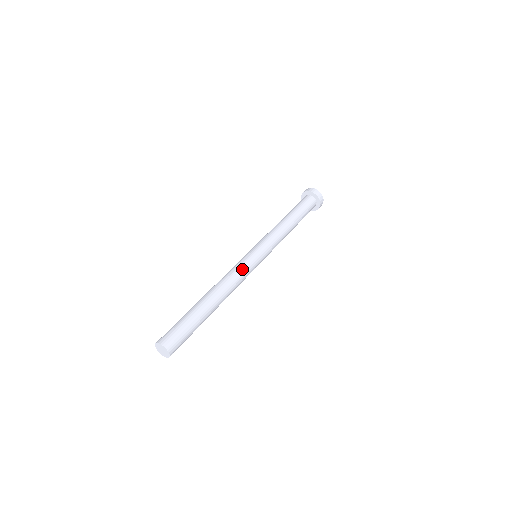
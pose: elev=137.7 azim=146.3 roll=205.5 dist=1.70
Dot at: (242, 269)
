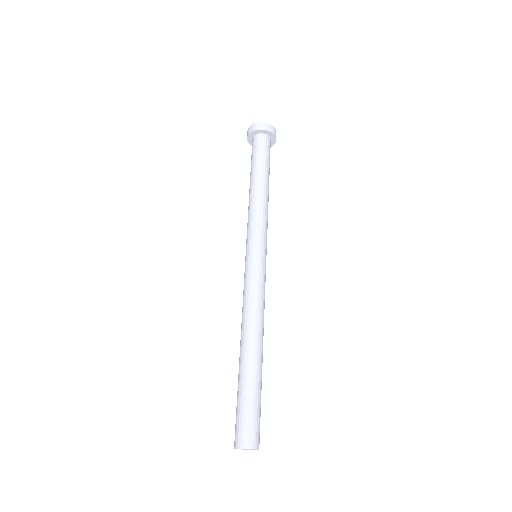
Dot at: (252, 288)
